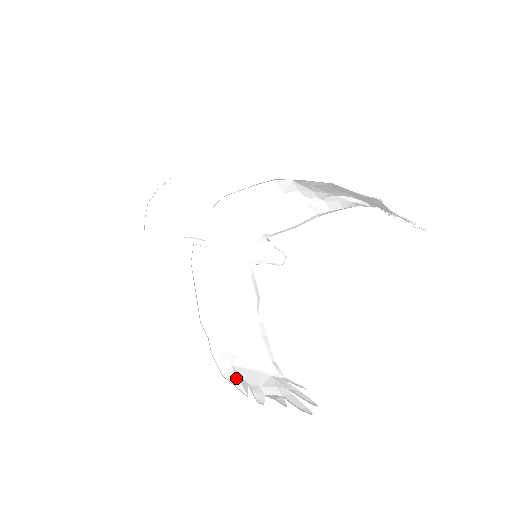
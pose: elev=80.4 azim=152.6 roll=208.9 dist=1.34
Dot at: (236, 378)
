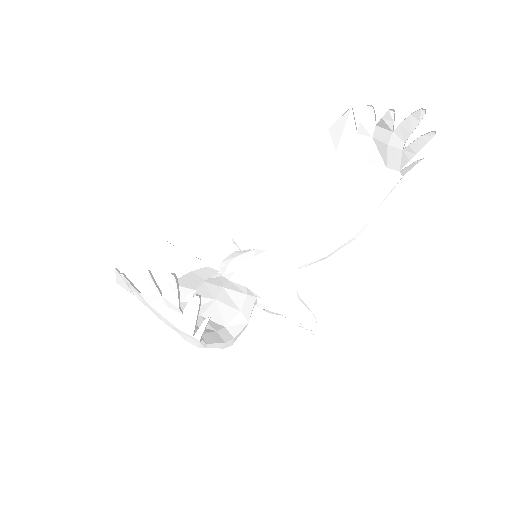
Dot at: occluded
